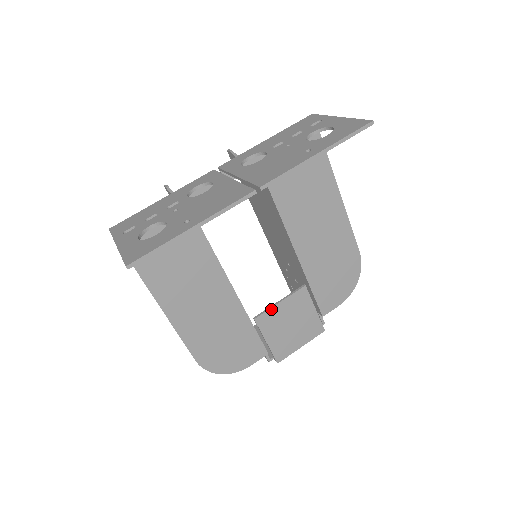
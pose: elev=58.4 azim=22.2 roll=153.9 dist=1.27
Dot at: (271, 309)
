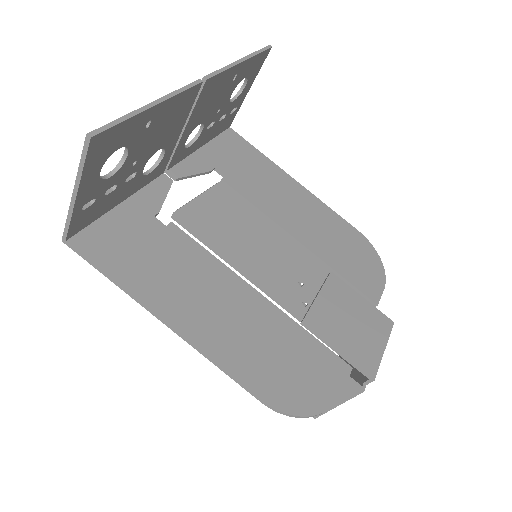
Dot at: (313, 306)
